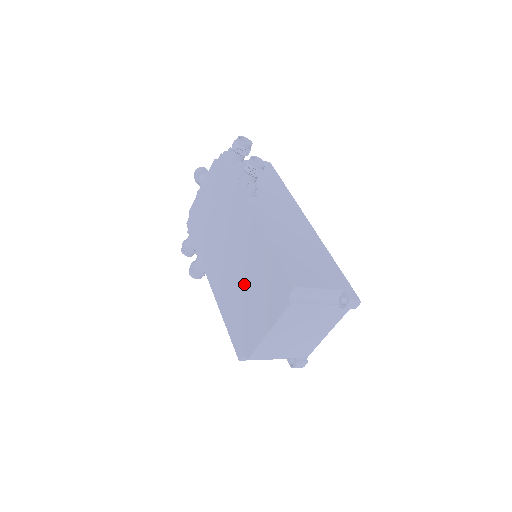
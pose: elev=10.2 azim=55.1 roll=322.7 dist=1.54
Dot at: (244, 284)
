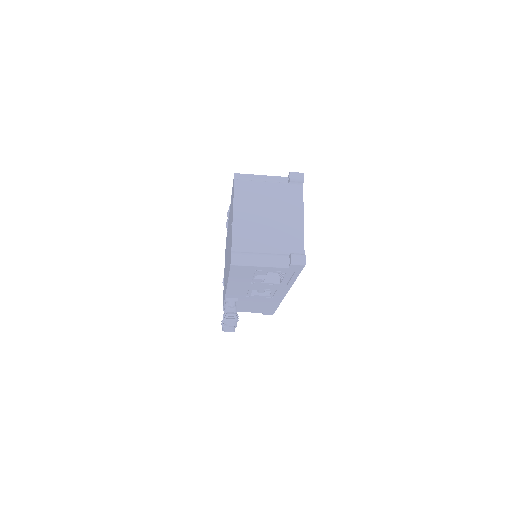
Dot at: (229, 237)
